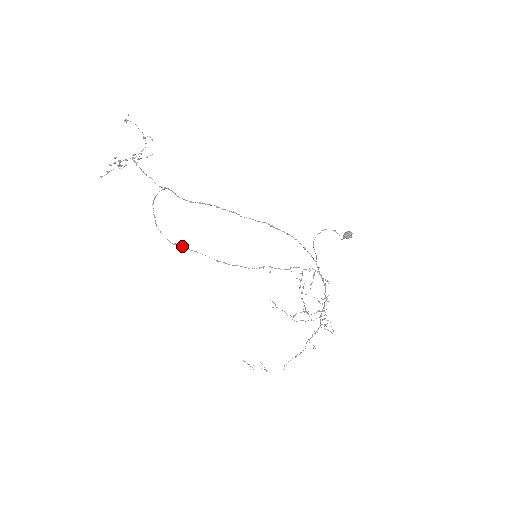
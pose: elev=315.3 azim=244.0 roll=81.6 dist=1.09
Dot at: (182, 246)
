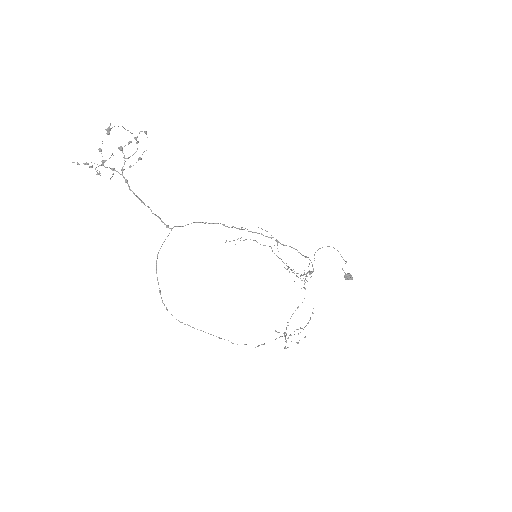
Dot at: (188, 325)
